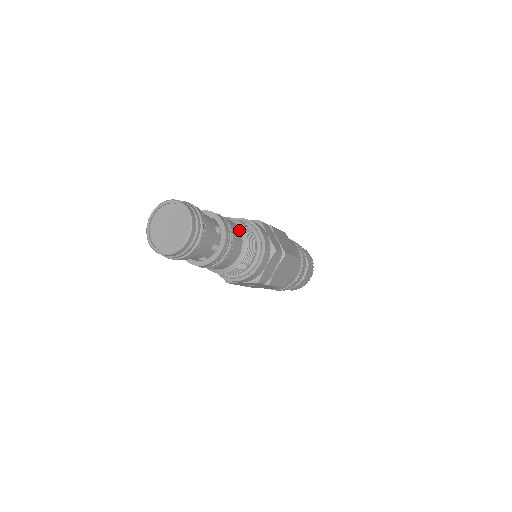
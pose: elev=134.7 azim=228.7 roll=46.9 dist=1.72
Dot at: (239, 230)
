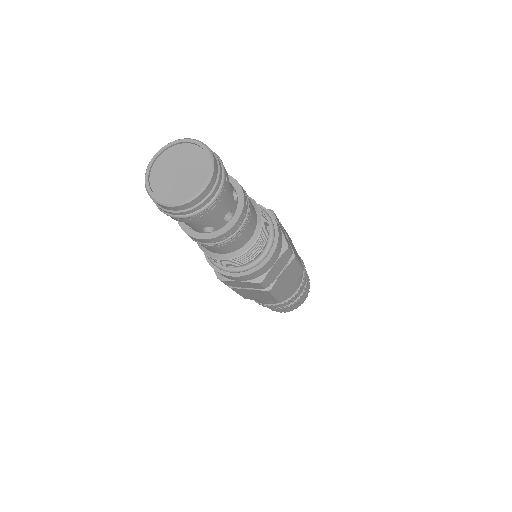
Dot at: (254, 208)
